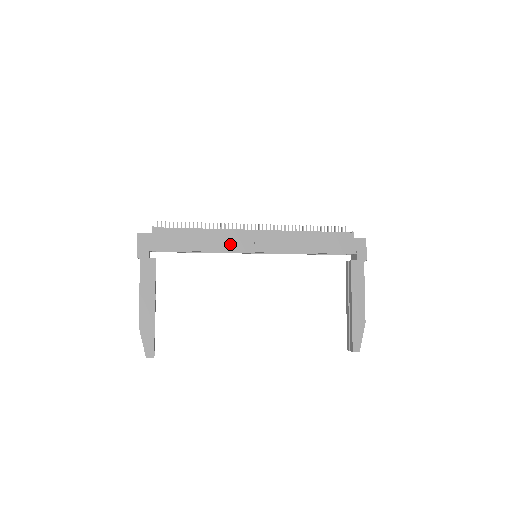
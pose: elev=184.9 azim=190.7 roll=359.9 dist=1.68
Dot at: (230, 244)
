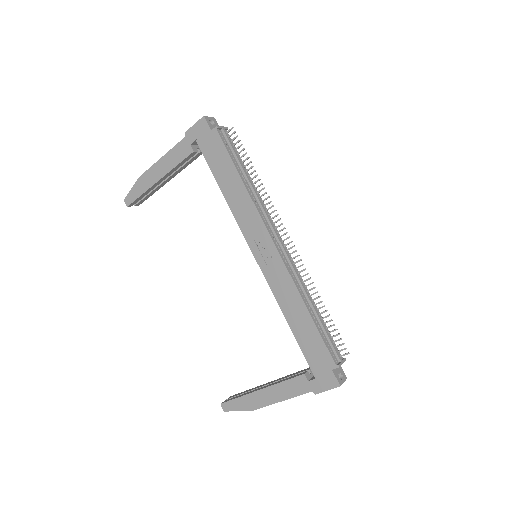
Dot at: (245, 220)
